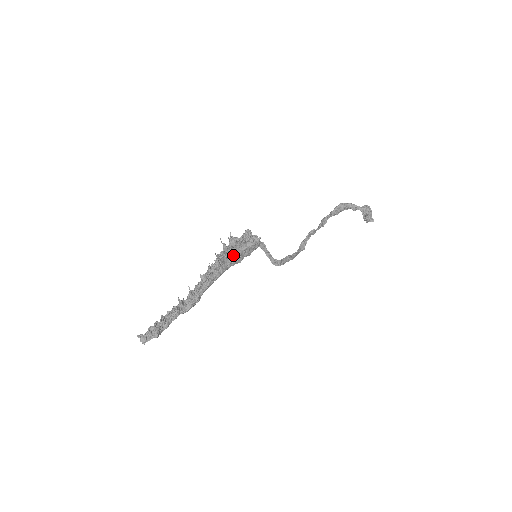
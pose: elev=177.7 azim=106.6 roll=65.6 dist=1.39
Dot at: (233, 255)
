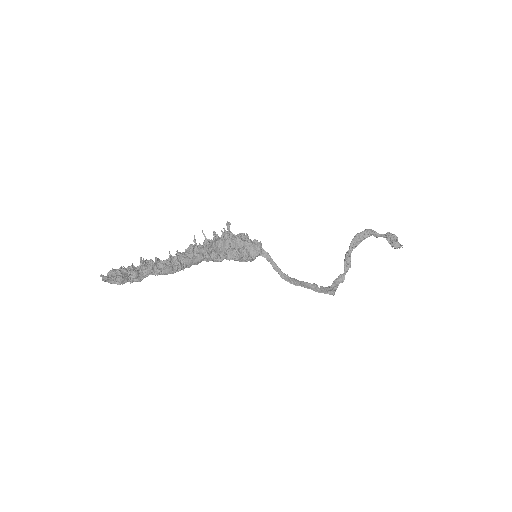
Dot at: (228, 250)
